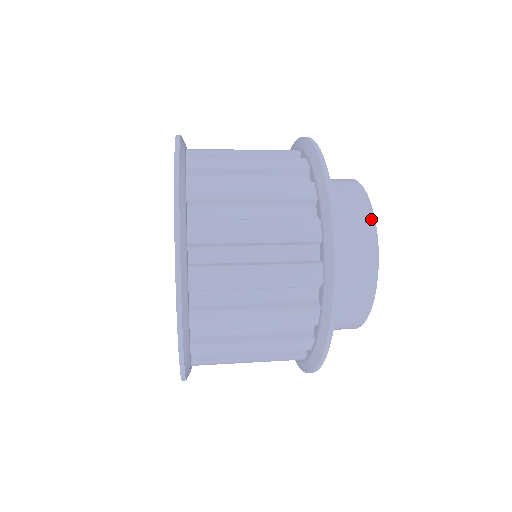
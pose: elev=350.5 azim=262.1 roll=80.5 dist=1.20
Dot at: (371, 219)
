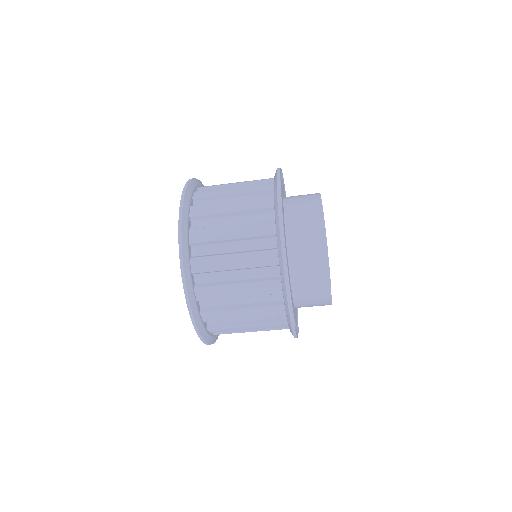
Dot at: occluded
